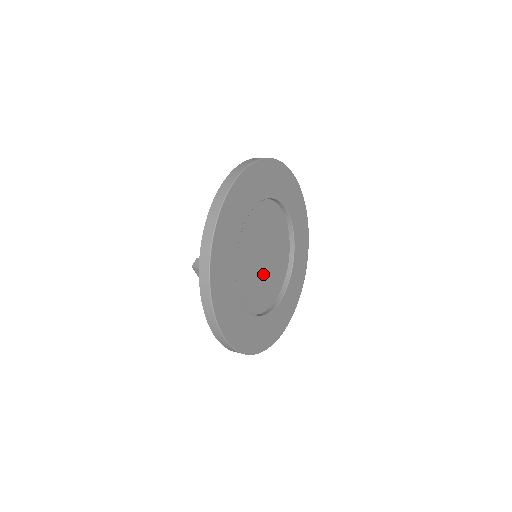
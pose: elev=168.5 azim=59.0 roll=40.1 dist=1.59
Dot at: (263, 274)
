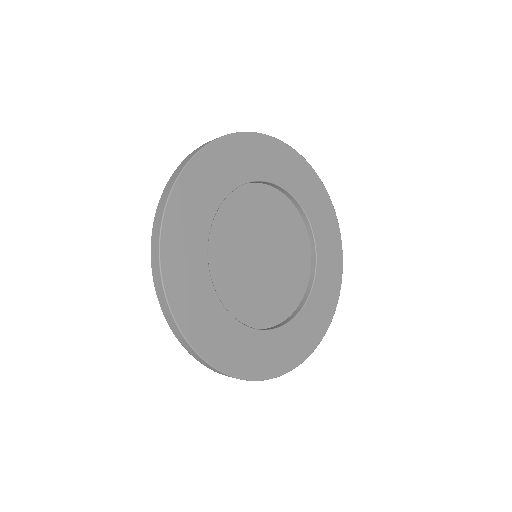
Dot at: (269, 276)
